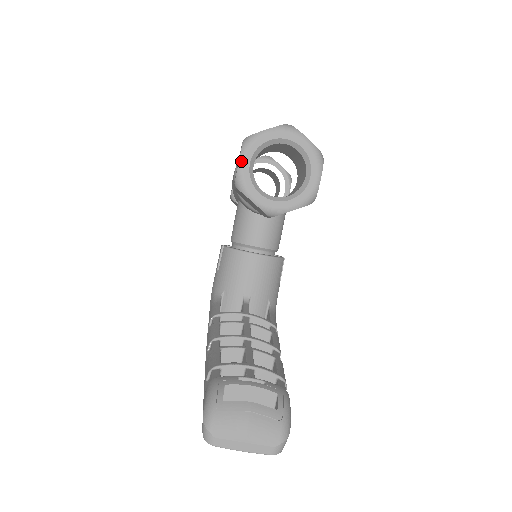
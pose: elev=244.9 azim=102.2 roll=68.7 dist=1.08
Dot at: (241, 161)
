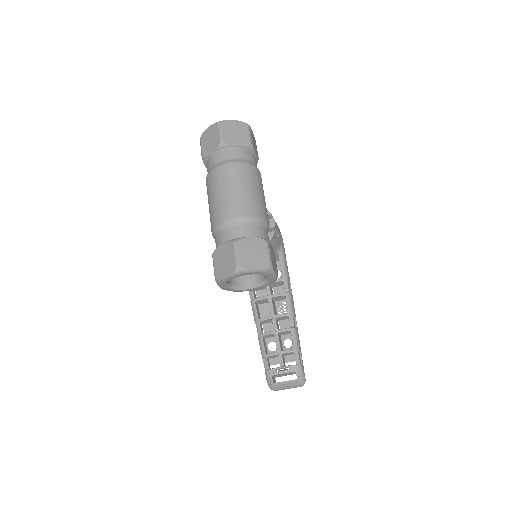
Dot at: (221, 288)
